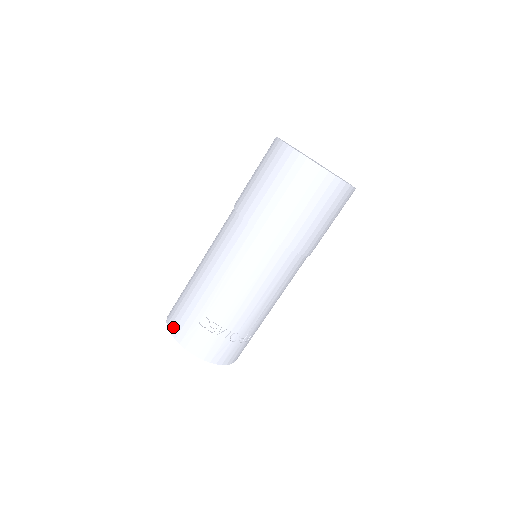
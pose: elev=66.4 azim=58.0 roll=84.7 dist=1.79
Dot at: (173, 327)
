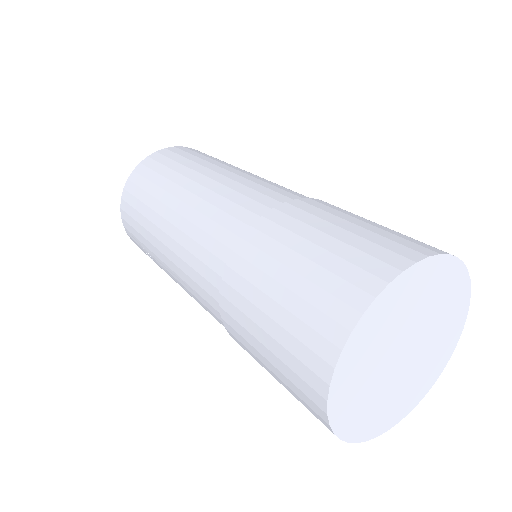
Dot at: (123, 207)
